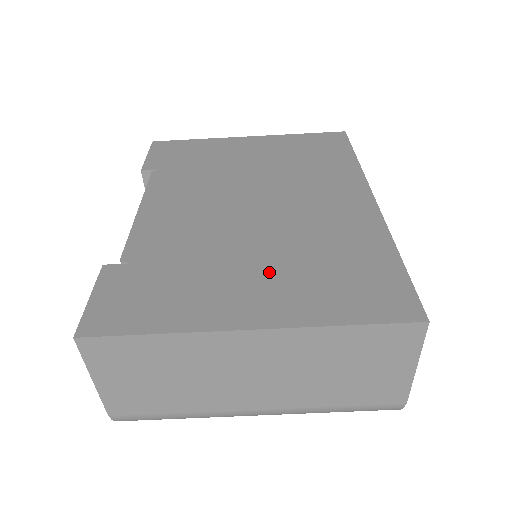
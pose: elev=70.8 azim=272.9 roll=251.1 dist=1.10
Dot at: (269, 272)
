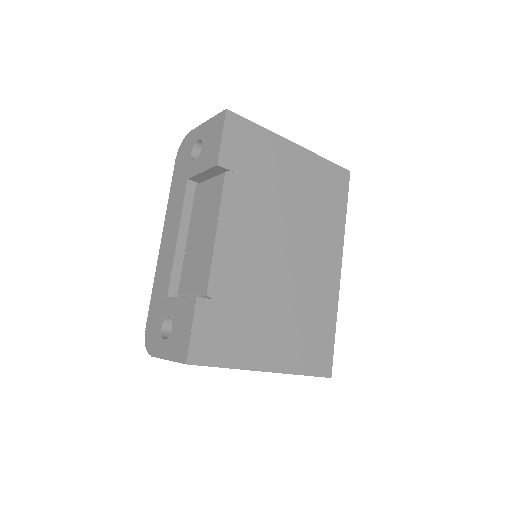
Dot at: (282, 328)
